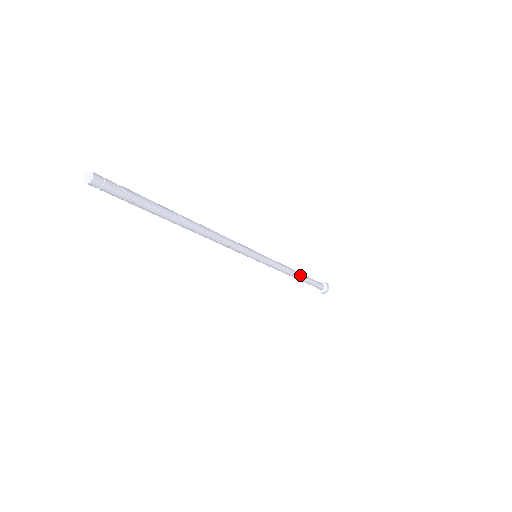
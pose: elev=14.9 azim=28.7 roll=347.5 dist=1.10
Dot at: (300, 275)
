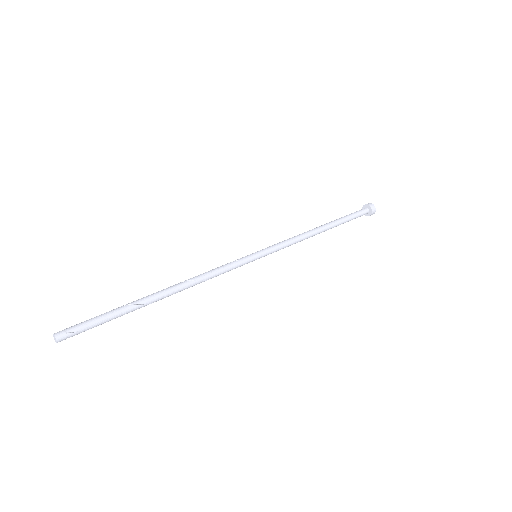
Dot at: (324, 231)
